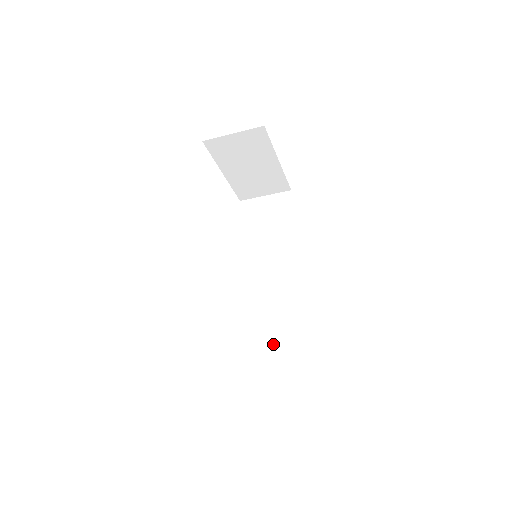
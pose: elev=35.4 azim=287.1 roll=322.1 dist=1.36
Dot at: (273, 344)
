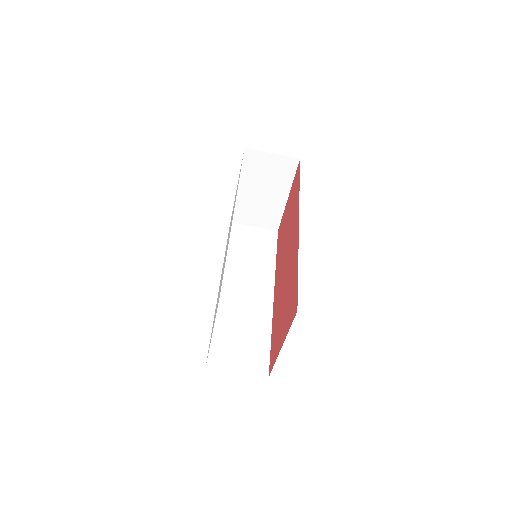
Dot at: (237, 344)
